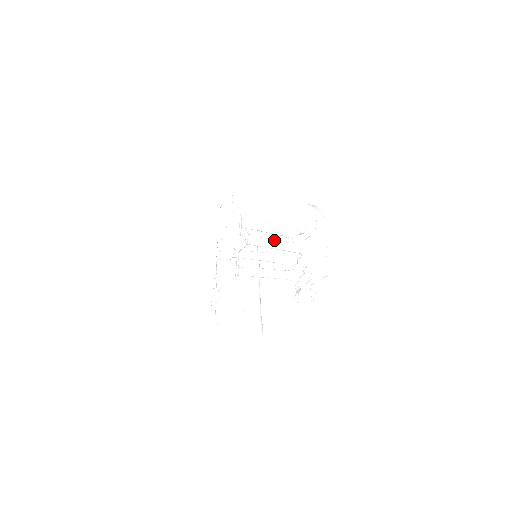
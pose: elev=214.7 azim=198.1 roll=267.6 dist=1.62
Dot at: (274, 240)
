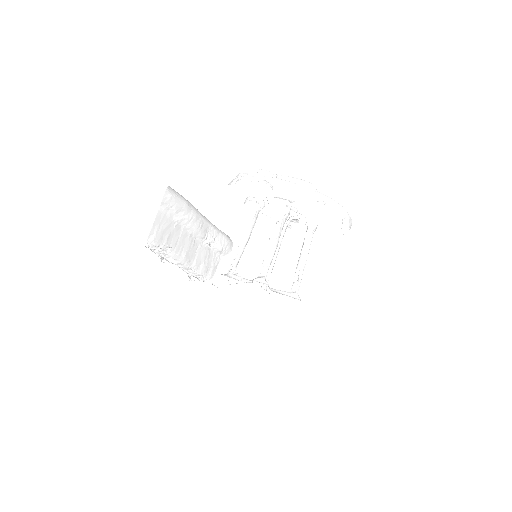
Dot at: occluded
